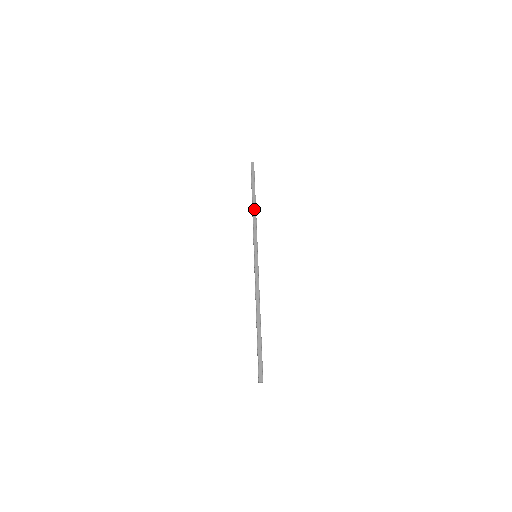
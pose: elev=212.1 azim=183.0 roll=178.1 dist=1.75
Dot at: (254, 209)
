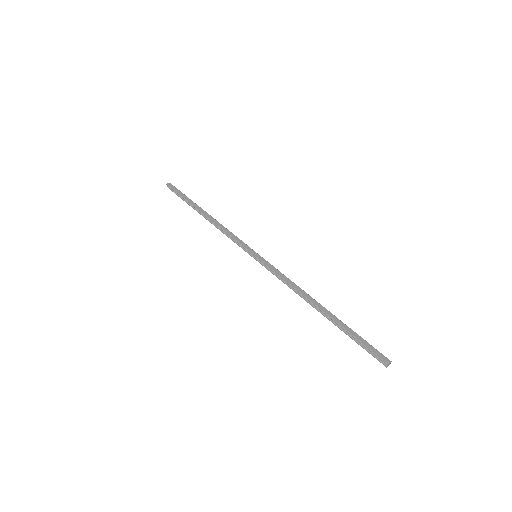
Dot at: (212, 218)
